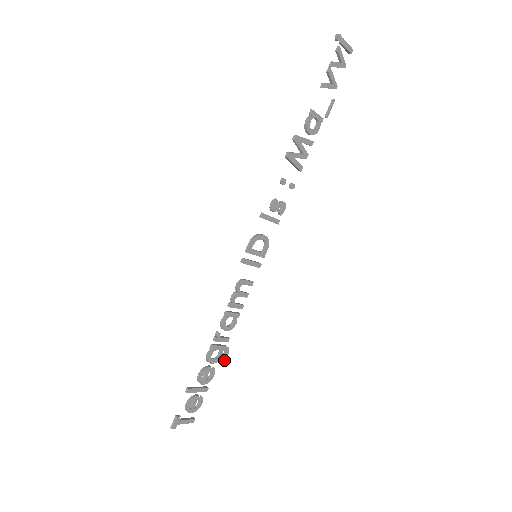
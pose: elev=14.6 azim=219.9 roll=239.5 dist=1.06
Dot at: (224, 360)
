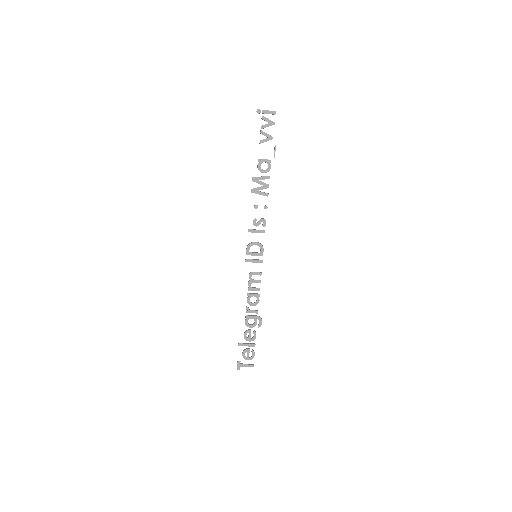
Dot at: (260, 326)
